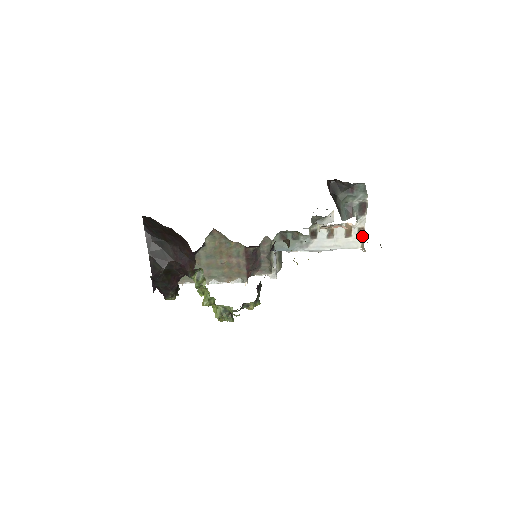
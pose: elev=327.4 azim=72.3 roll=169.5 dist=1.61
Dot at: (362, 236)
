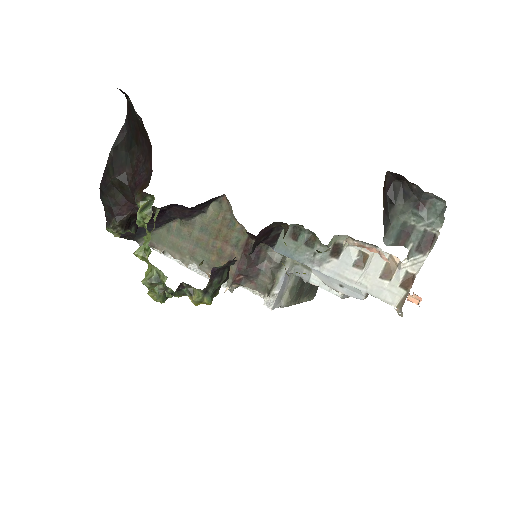
Dot at: (407, 287)
